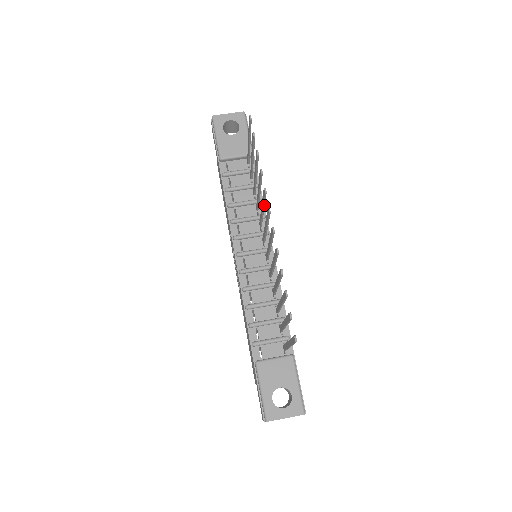
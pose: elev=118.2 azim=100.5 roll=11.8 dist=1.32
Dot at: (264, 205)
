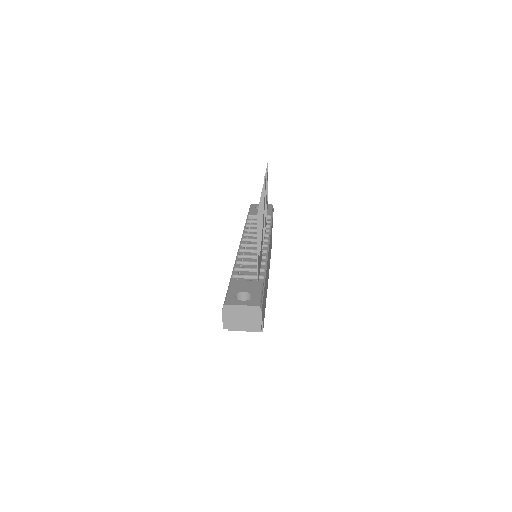
Dot at: occluded
